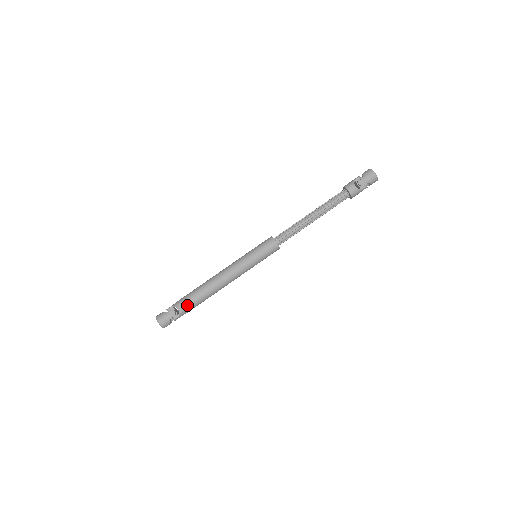
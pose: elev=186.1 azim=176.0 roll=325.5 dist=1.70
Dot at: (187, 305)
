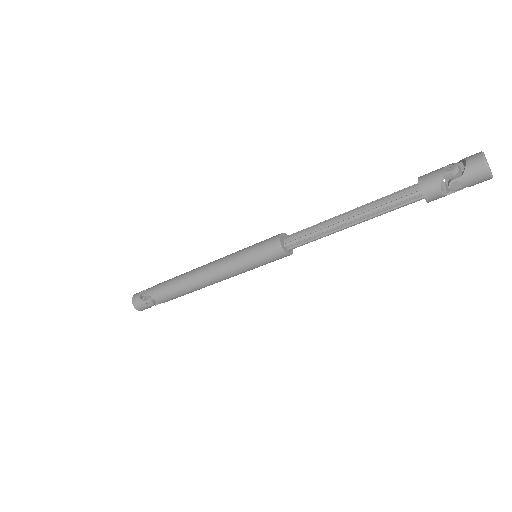
Dot at: (167, 300)
